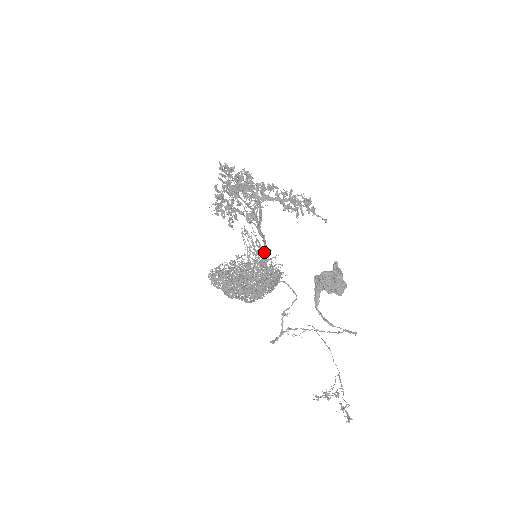
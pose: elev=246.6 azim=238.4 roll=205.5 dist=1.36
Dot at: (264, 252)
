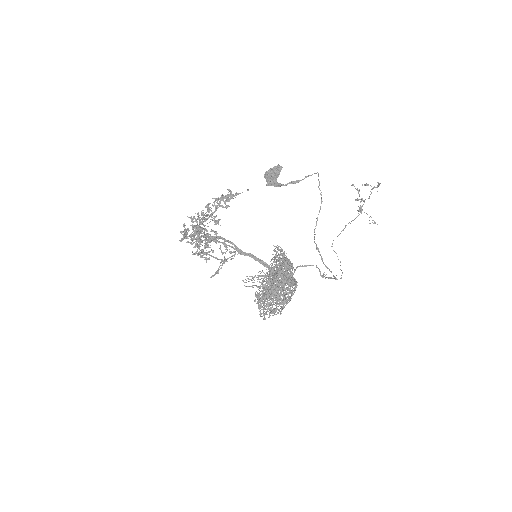
Dot at: (264, 266)
